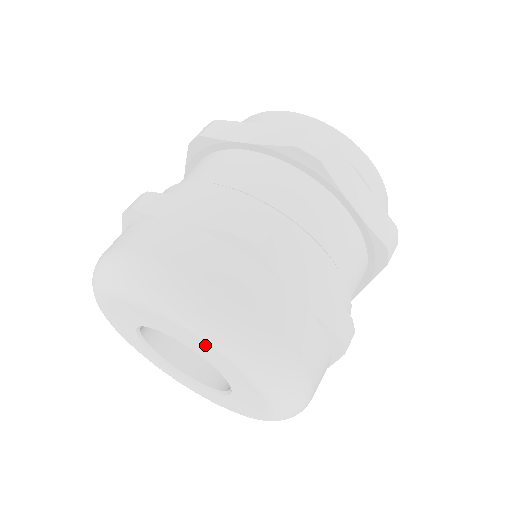
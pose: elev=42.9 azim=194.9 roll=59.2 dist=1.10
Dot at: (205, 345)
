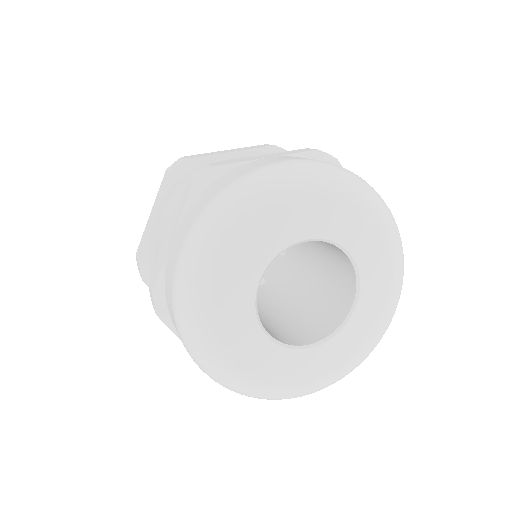
Dot at: (359, 214)
